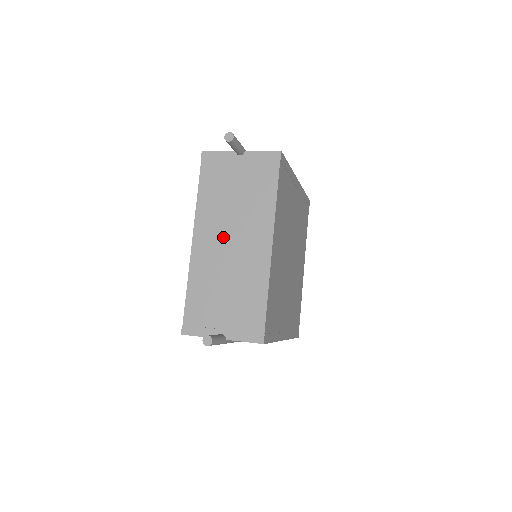
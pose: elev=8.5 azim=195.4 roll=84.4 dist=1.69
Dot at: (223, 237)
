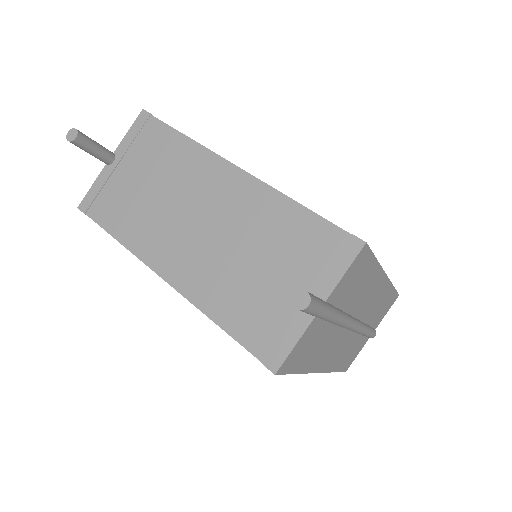
Dot at: (185, 231)
